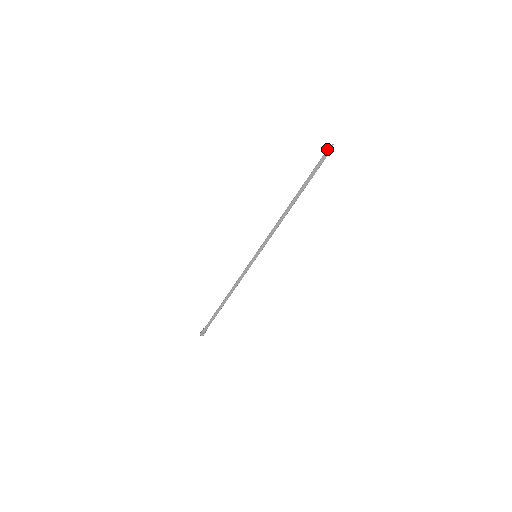
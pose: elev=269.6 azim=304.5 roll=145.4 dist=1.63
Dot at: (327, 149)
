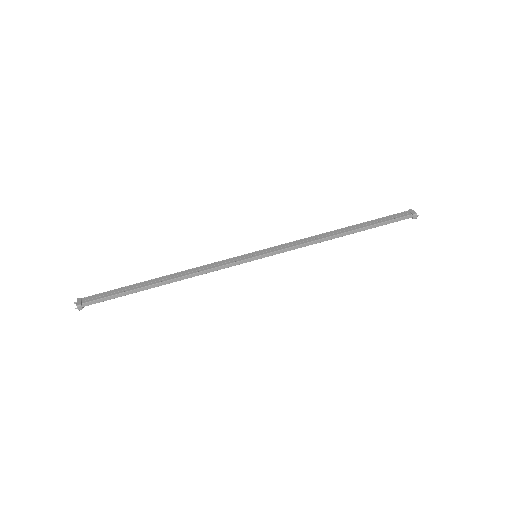
Dot at: (416, 215)
